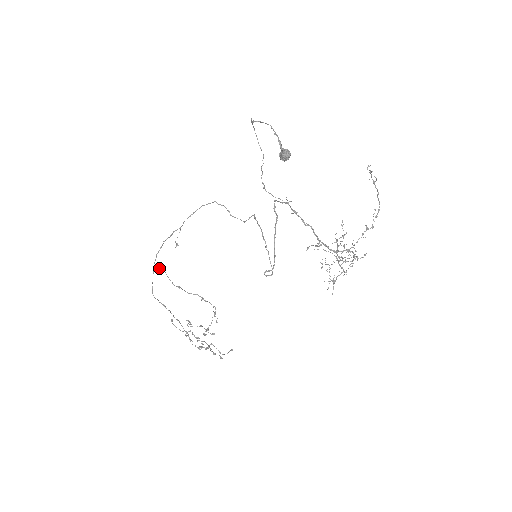
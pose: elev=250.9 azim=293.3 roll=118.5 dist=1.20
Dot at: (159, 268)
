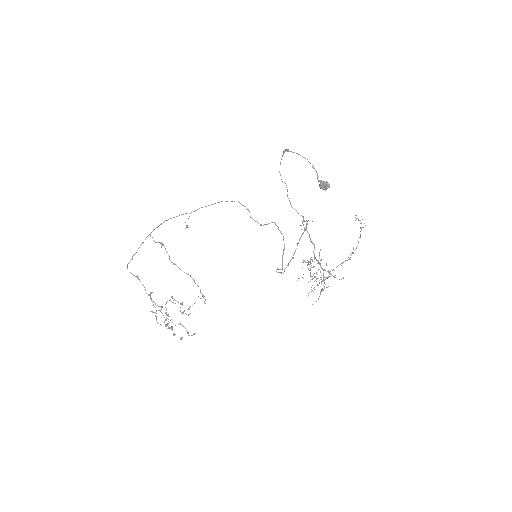
Dot at: (159, 242)
